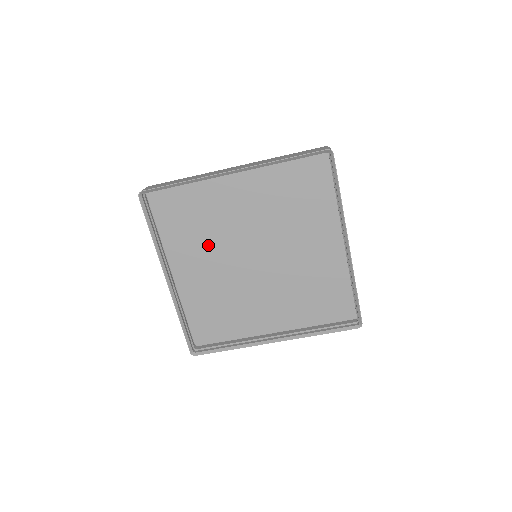
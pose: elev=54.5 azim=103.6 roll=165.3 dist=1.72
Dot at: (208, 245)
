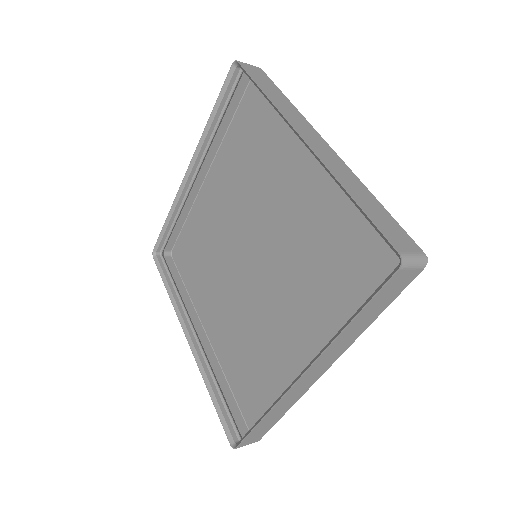
Dot at: (219, 276)
